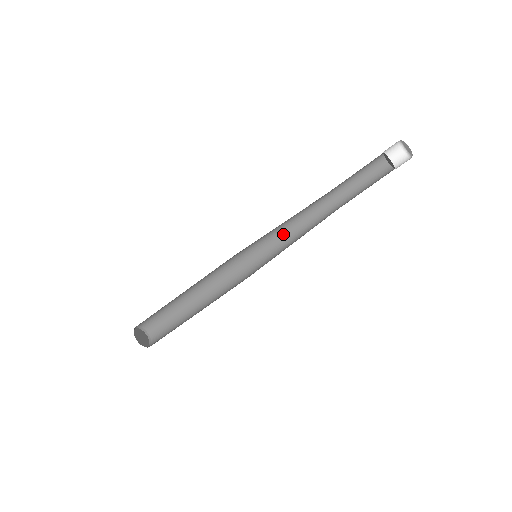
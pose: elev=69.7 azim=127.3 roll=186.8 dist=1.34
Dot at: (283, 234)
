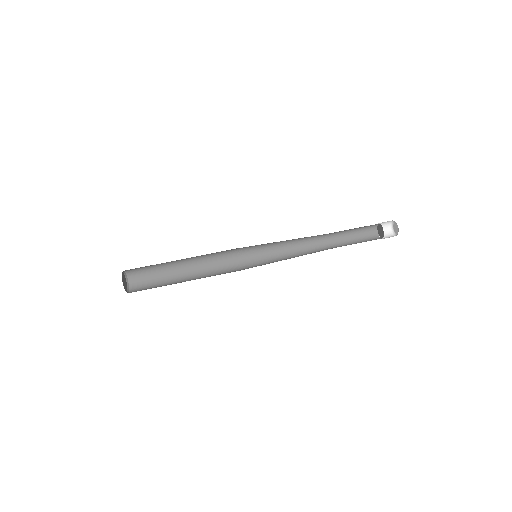
Dot at: (284, 258)
